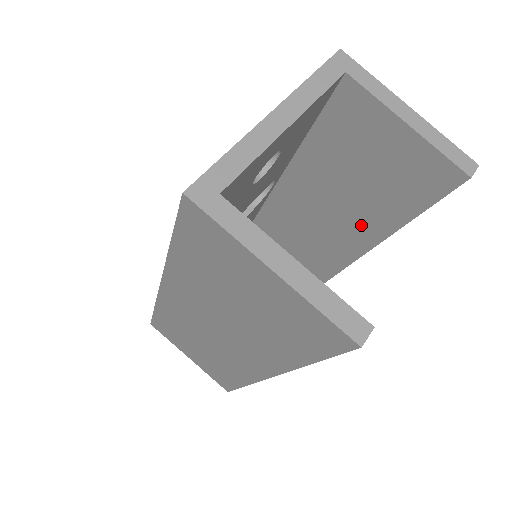
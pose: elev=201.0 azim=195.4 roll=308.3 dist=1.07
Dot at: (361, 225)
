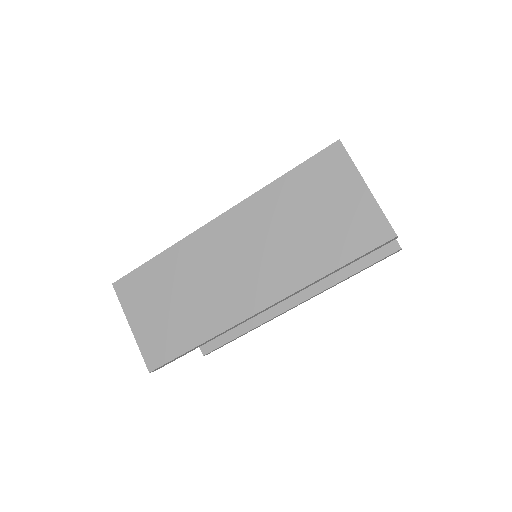
Dot at: occluded
